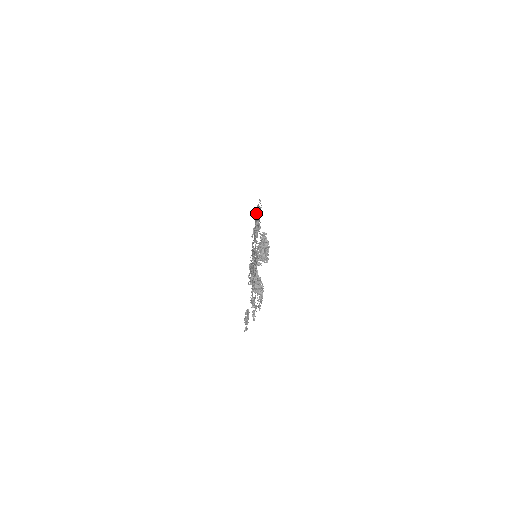
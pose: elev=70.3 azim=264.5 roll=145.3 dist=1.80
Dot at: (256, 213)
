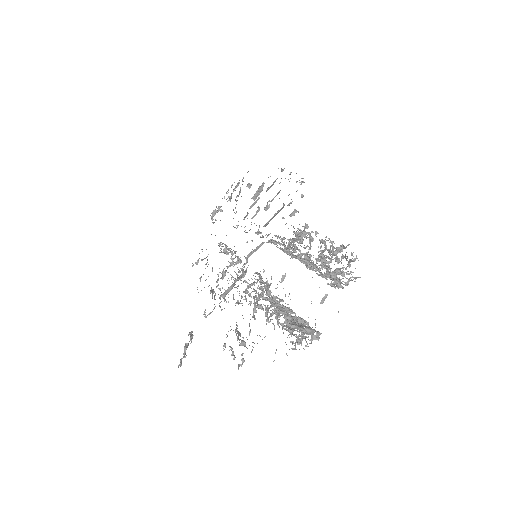
Dot at: occluded
